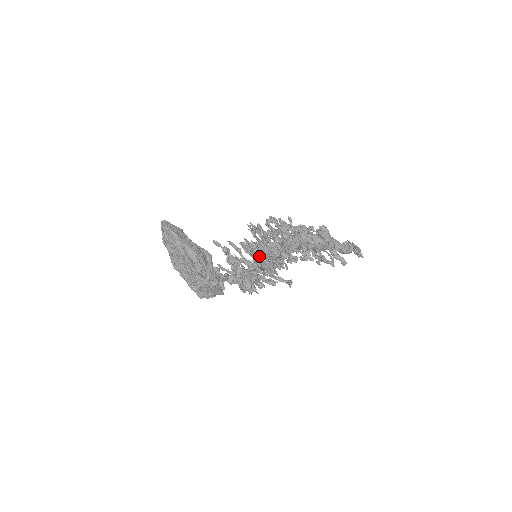
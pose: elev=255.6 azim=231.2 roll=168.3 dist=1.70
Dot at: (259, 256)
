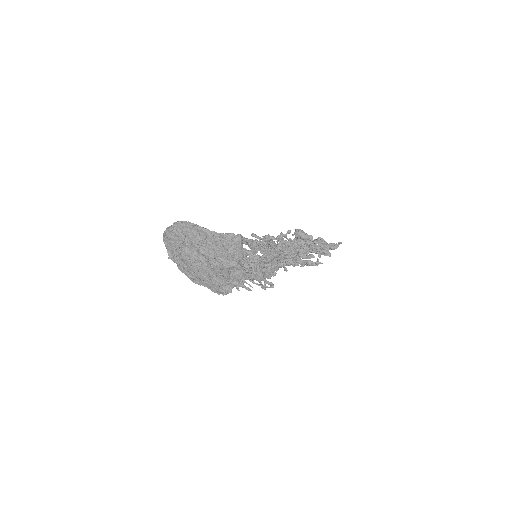
Dot at: occluded
